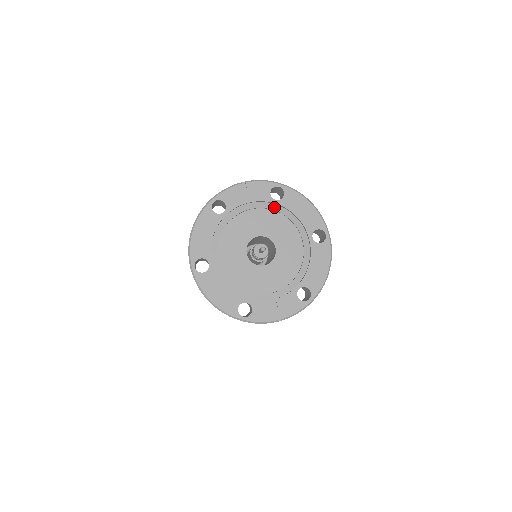
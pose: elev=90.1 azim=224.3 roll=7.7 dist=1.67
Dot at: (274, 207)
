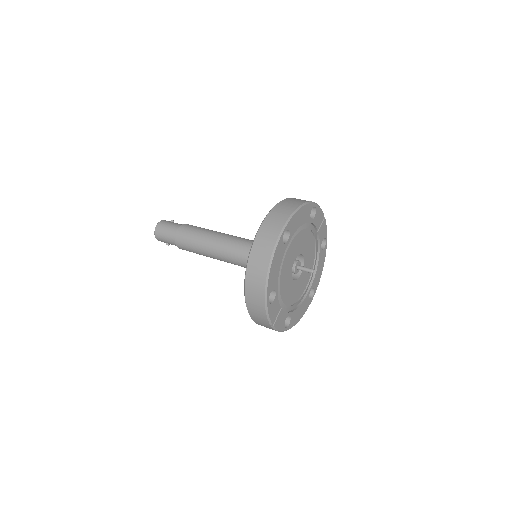
Dot at: (317, 249)
